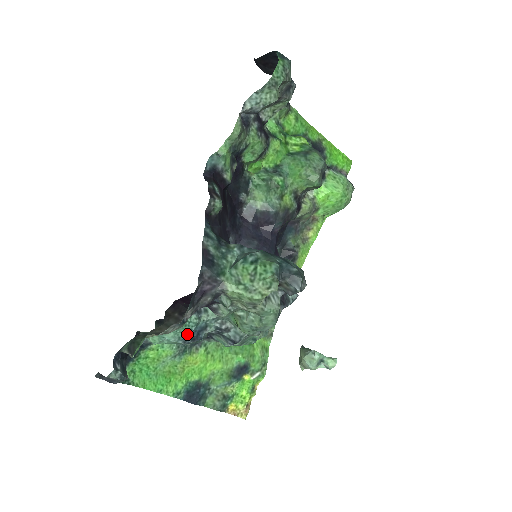
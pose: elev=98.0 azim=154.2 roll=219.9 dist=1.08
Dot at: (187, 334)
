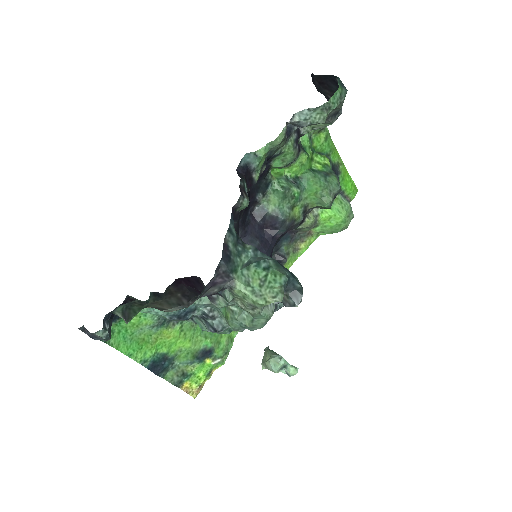
Dot at: (176, 312)
